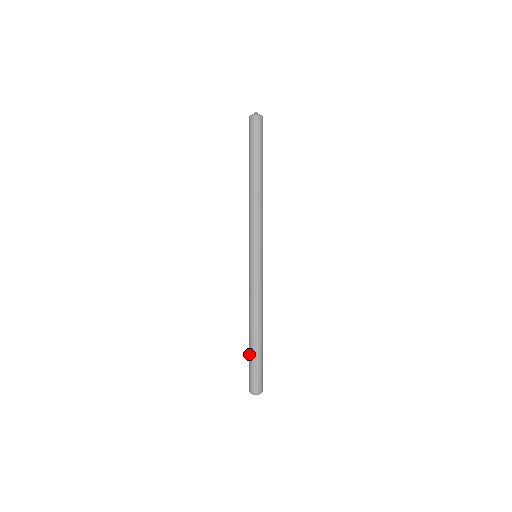
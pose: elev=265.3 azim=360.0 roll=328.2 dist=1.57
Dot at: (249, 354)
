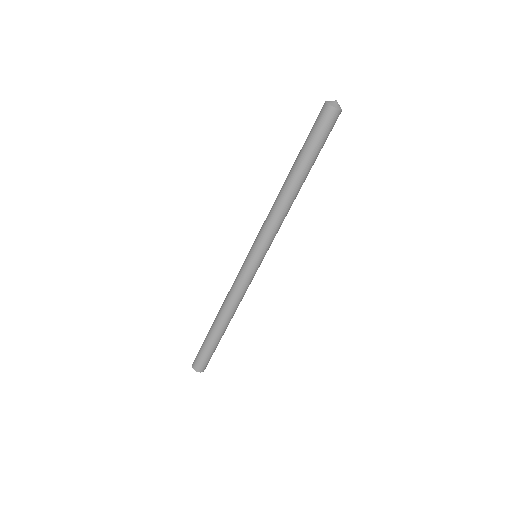
Dot at: (206, 337)
